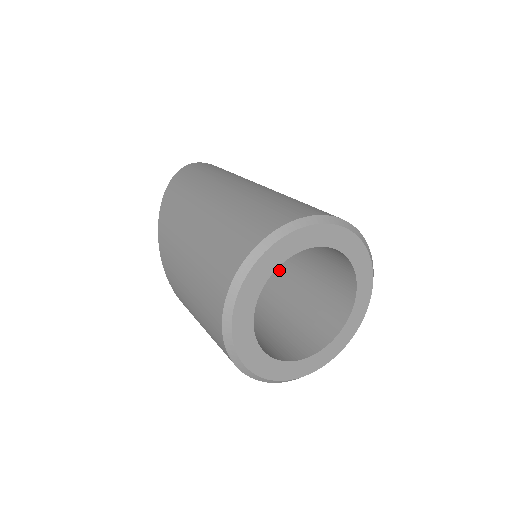
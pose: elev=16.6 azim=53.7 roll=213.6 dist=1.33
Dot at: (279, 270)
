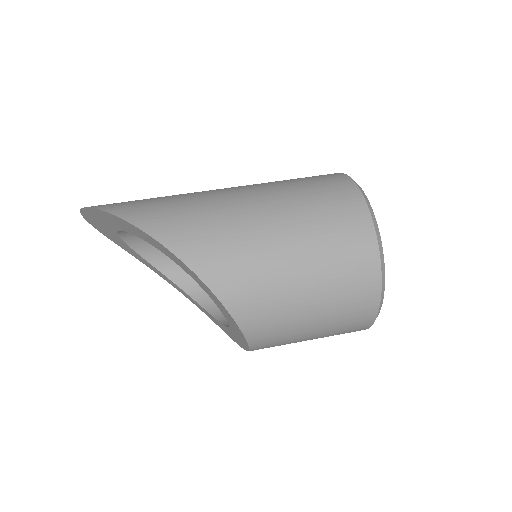
Dot at: occluded
